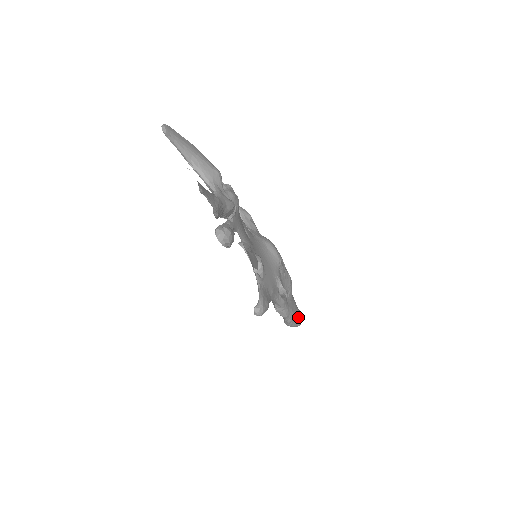
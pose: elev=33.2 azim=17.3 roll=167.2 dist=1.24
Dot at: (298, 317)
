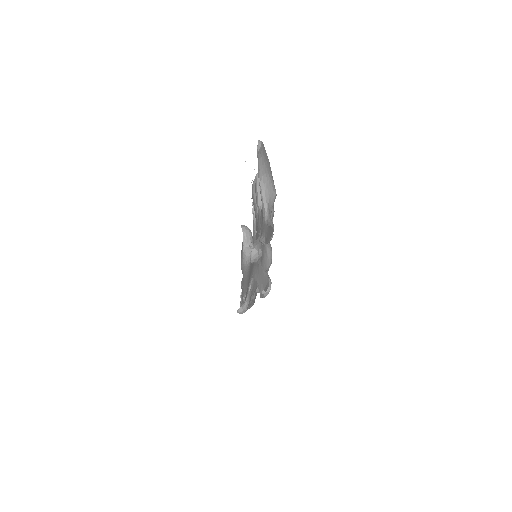
Dot at: (252, 304)
